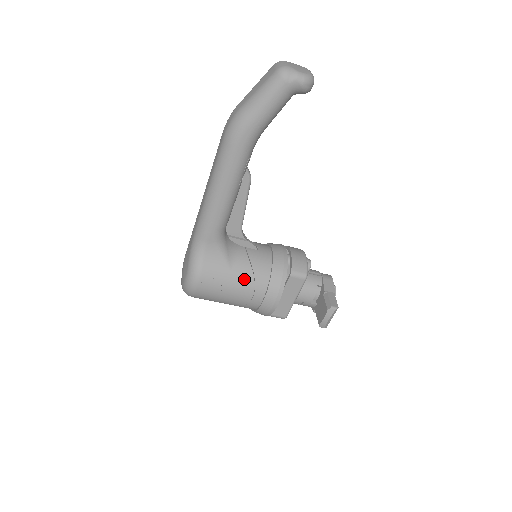
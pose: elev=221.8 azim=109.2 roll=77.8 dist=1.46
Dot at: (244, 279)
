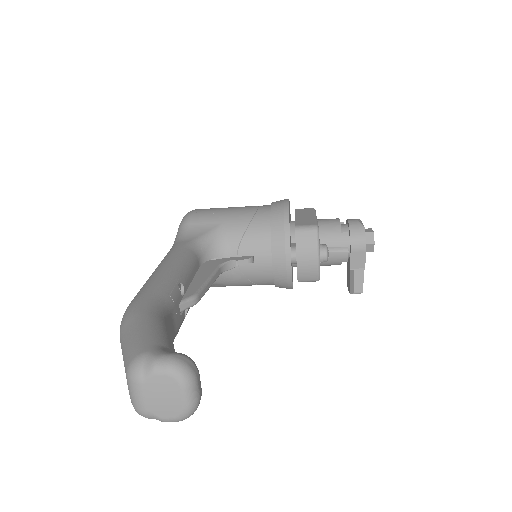
Dot at: (246, 285)
